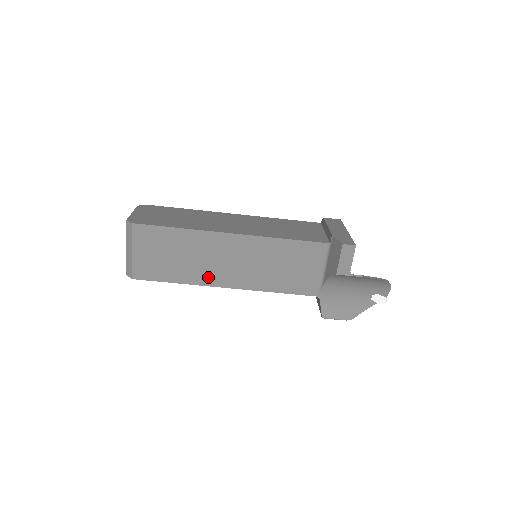
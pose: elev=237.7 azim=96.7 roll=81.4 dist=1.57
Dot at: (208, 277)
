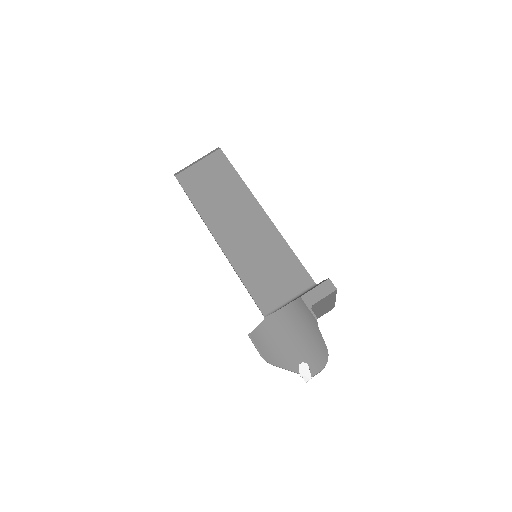
Dot at: (216, 222)
